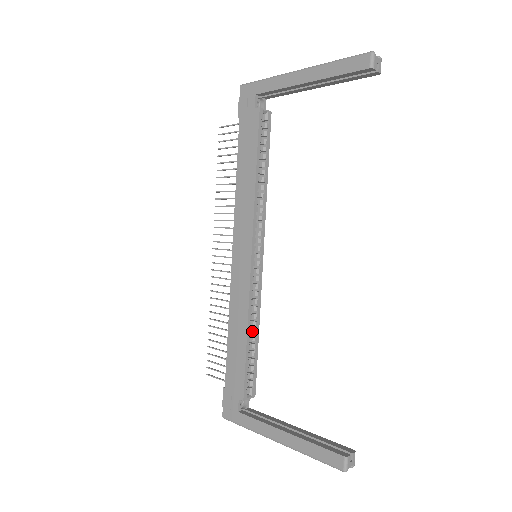
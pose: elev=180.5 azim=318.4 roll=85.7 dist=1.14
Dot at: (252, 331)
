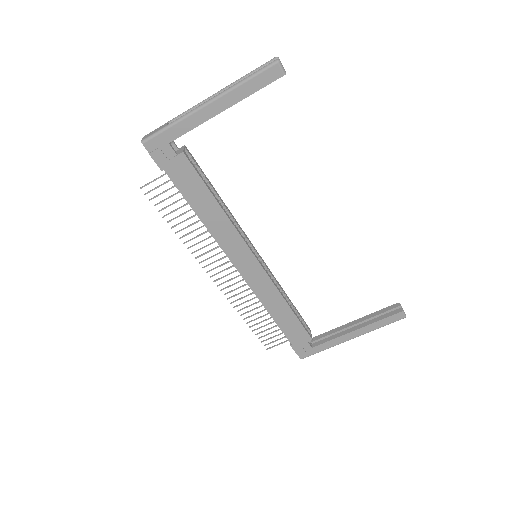
Dot at: occluded
